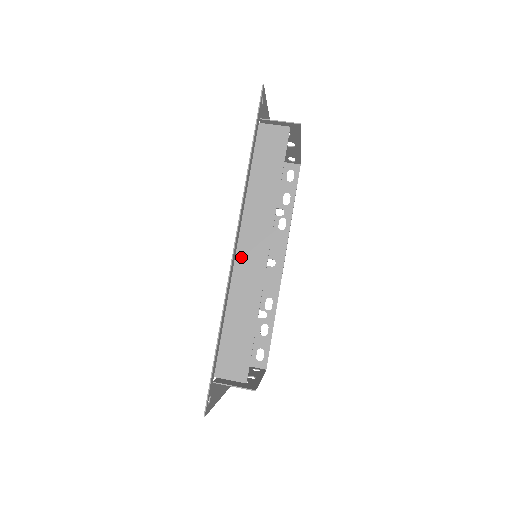
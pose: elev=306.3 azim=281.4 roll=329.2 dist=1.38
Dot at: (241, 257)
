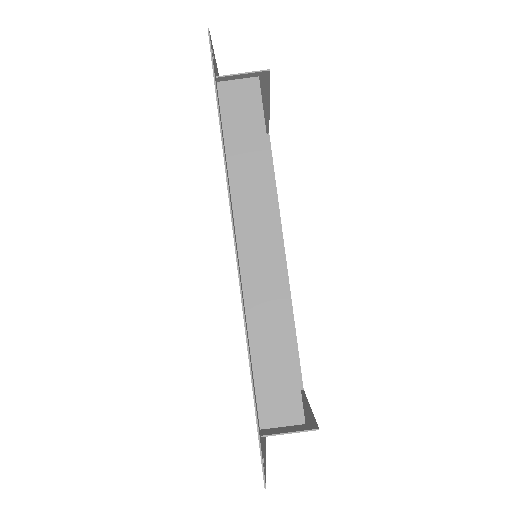
Dot at: (247, 261)
